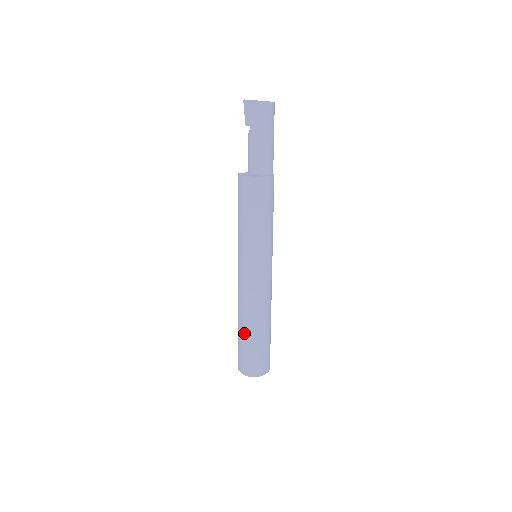
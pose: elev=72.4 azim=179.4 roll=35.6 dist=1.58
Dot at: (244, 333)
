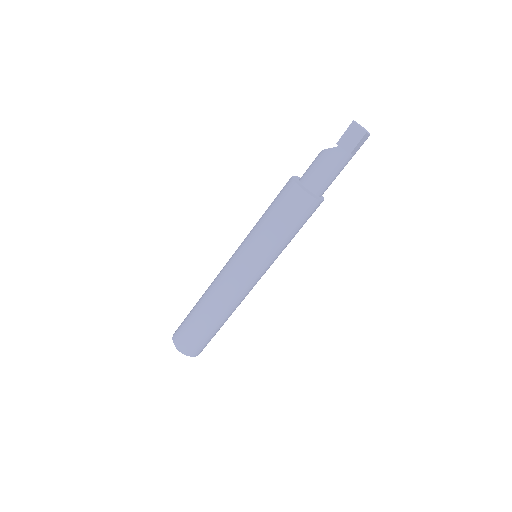
Dot at: (205, 320)
